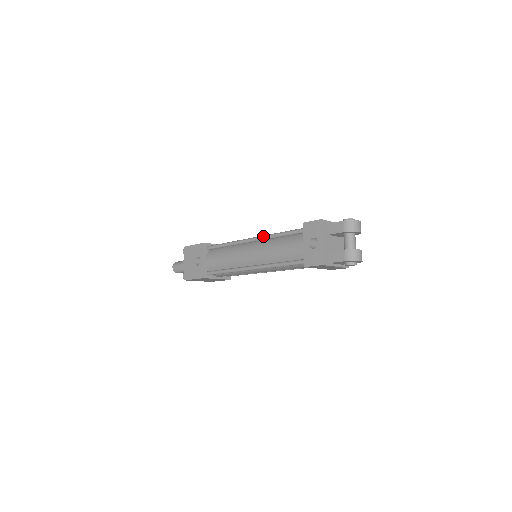
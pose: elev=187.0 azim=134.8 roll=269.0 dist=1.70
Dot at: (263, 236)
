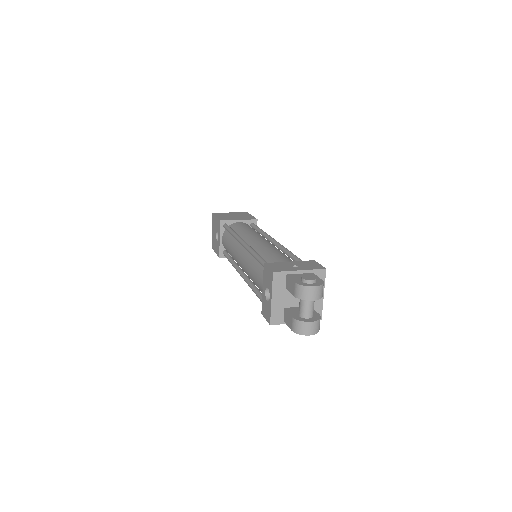
Dot at: (247, 248)
